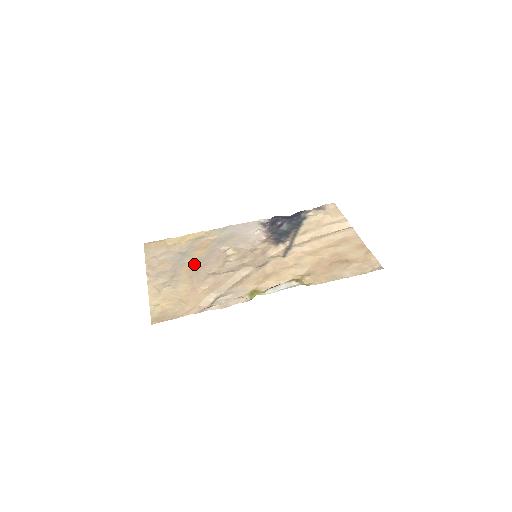
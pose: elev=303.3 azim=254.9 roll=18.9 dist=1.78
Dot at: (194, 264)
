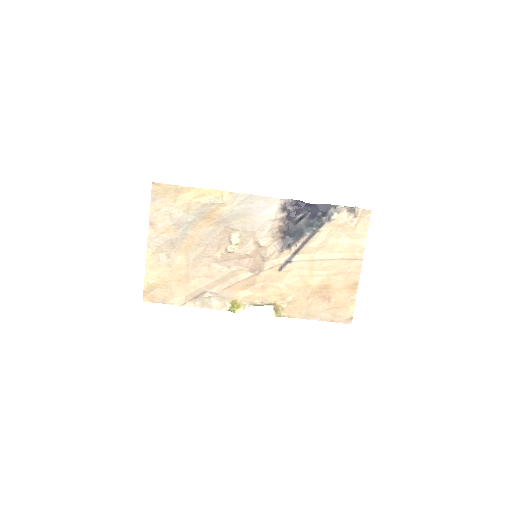
Dot at: (196, 240)
